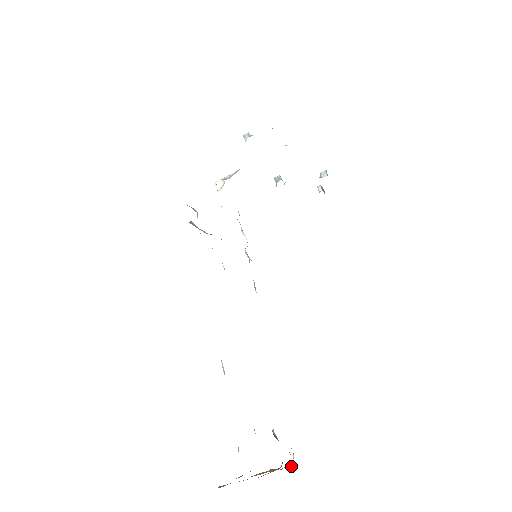
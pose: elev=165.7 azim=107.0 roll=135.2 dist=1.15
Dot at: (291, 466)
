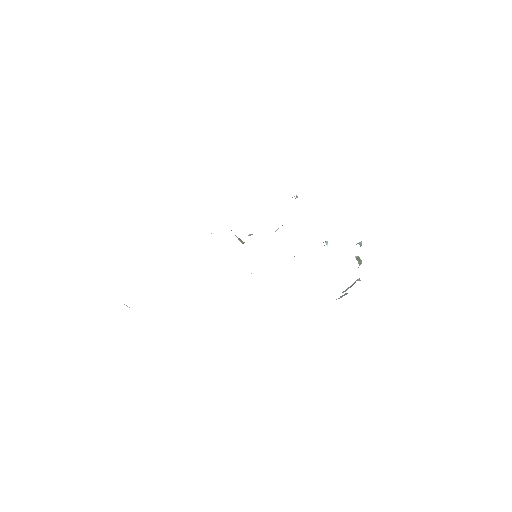
Dot at: occluded
